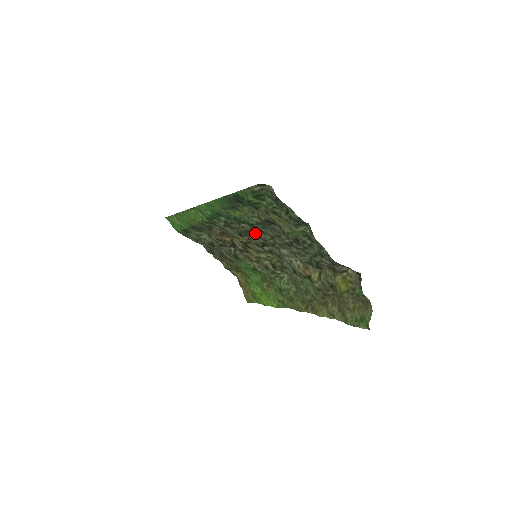
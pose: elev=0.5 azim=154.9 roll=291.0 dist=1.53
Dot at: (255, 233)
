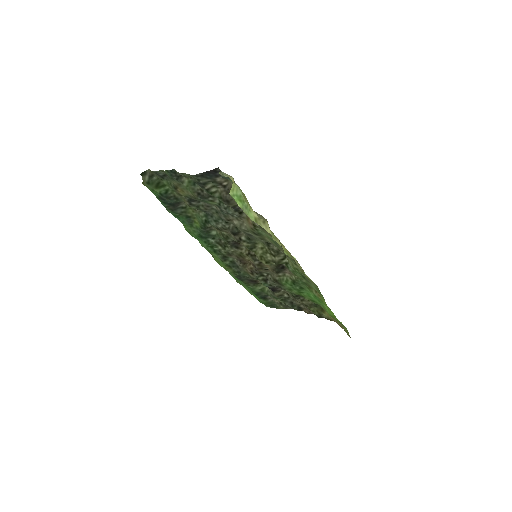
Dot at: (219, 229)
